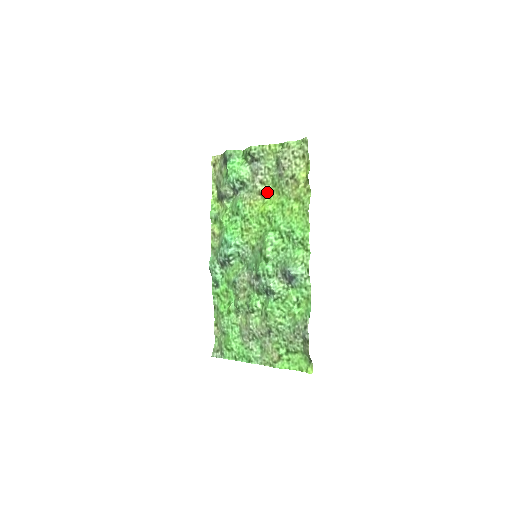
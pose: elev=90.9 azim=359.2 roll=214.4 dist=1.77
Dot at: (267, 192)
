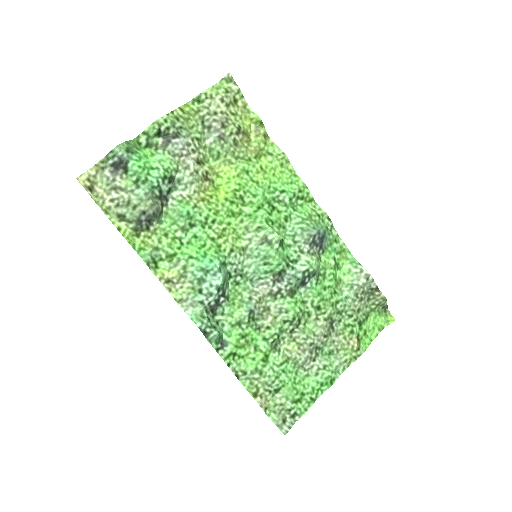
Dot at: (212, 172)
